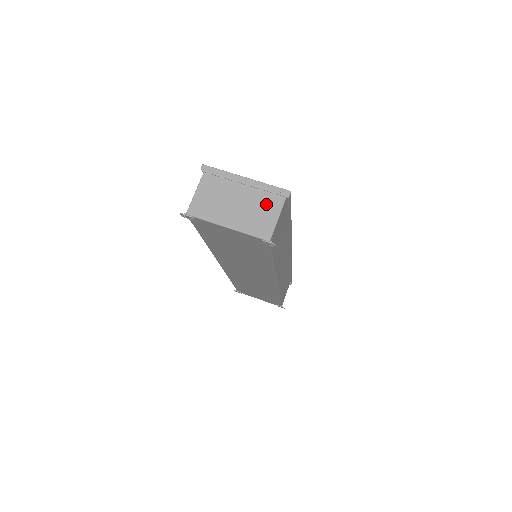
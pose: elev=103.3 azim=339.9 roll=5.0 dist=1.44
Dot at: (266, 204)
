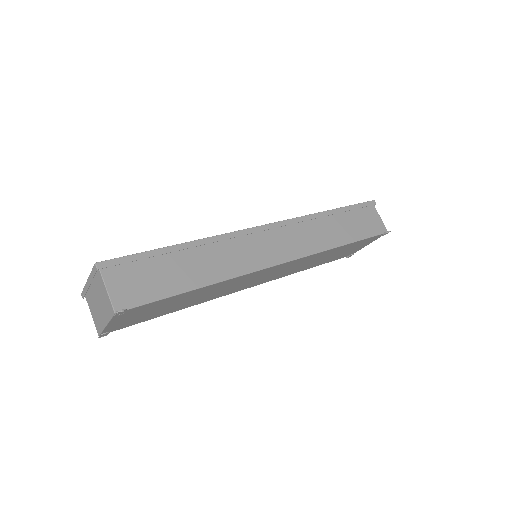
Dot at: (100, 287)
